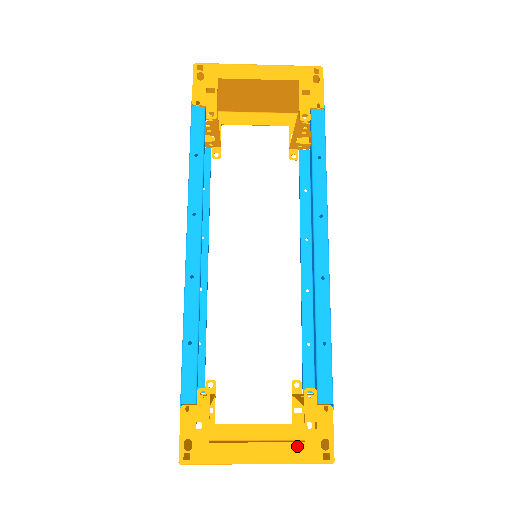
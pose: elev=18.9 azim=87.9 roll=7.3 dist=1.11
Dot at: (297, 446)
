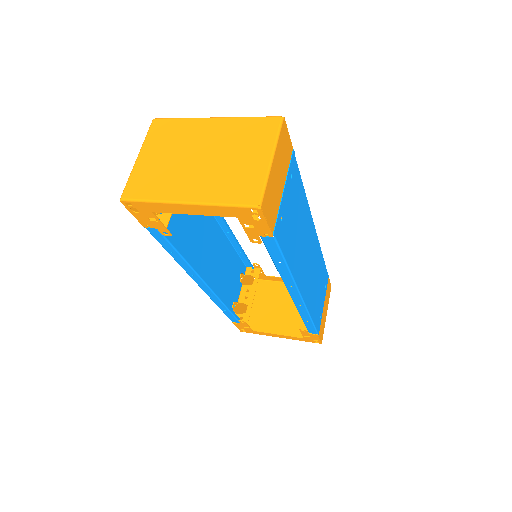
Dot at: (300, 338)
